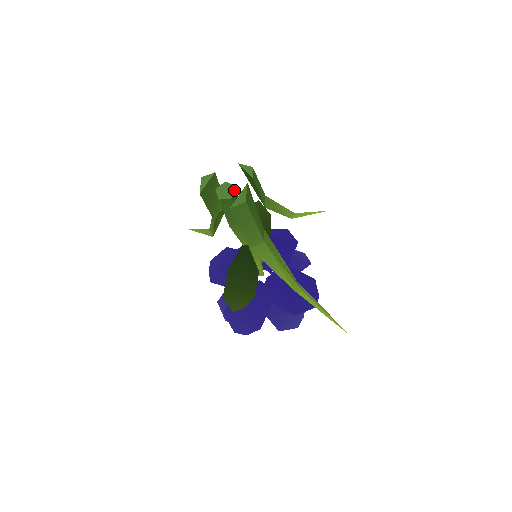
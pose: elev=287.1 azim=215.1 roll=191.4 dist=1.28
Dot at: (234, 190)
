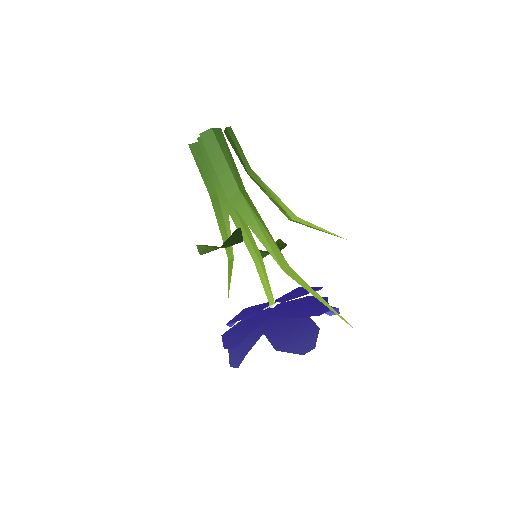
Dot at: occluded
